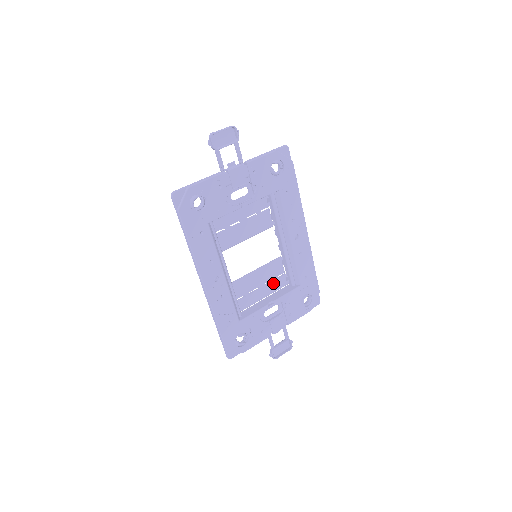
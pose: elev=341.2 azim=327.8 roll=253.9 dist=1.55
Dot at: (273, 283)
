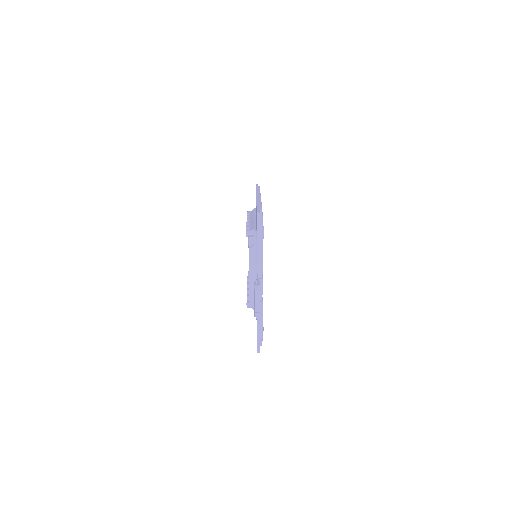
Dot at: occluded
